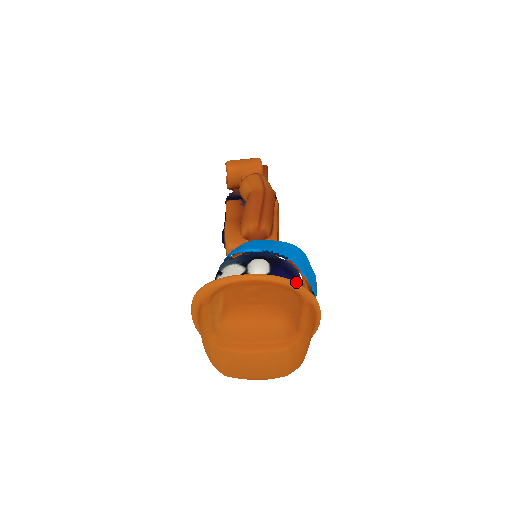
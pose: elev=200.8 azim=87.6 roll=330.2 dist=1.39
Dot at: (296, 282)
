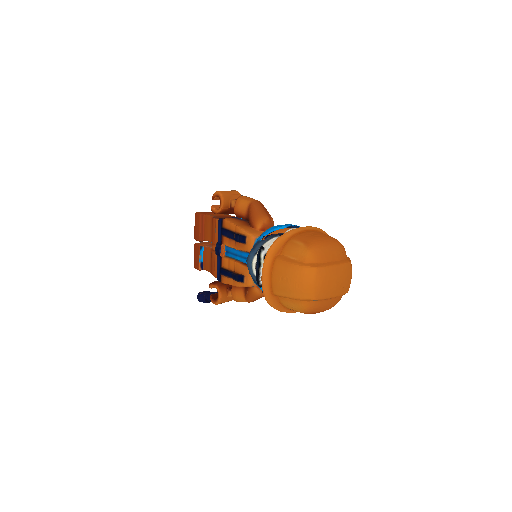
Dot at: (326, 233)
